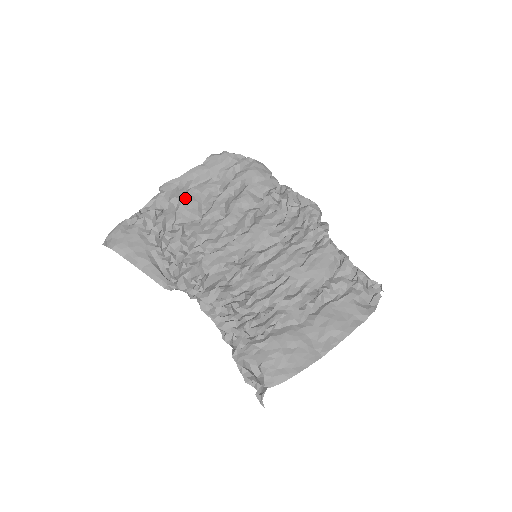
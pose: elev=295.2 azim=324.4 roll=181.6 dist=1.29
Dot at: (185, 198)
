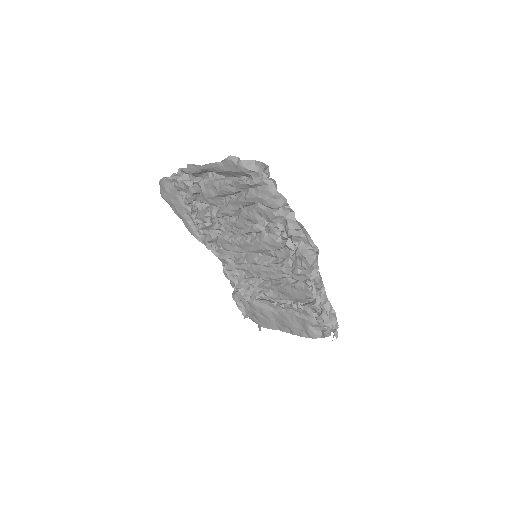
Dot at: (206, 188)
